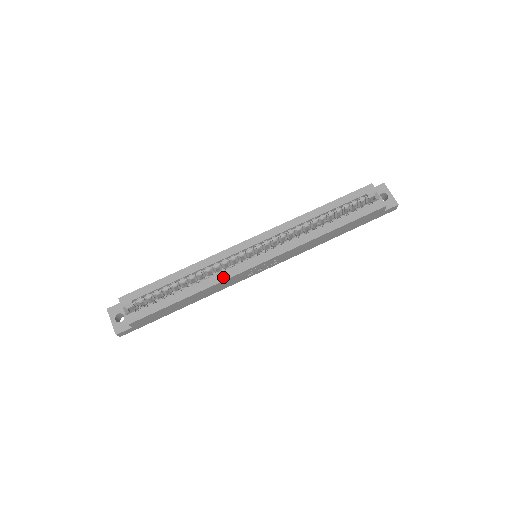
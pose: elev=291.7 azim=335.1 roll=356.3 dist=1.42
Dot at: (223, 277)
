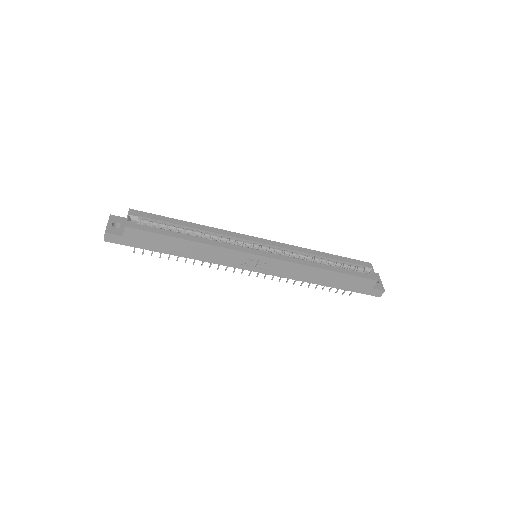
Dot at: (225, 245)
